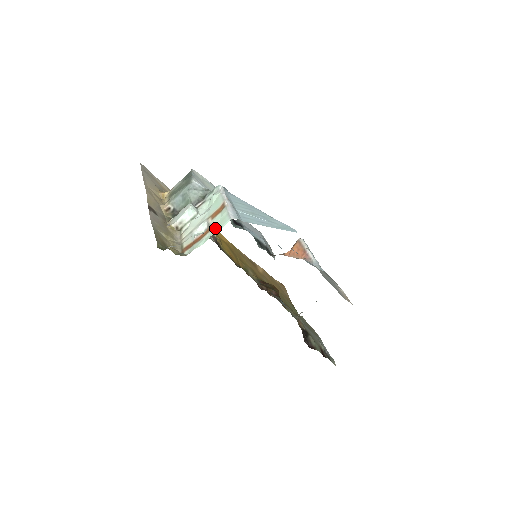
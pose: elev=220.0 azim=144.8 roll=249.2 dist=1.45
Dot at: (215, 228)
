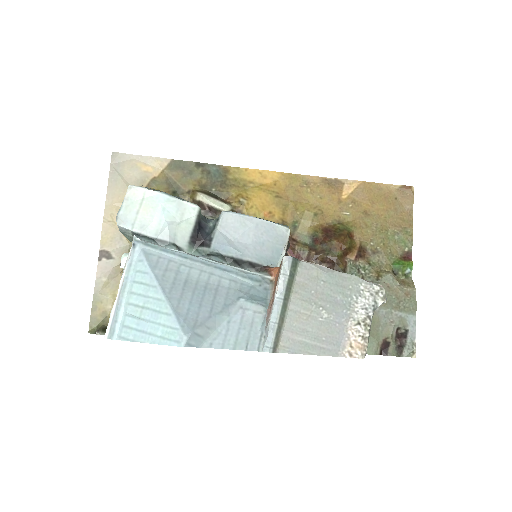
Dot at: occluded
